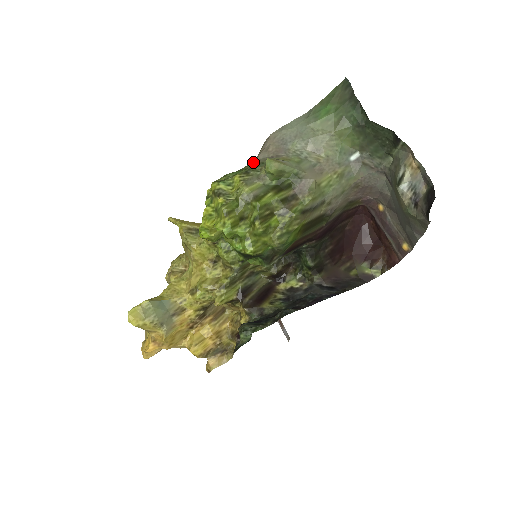
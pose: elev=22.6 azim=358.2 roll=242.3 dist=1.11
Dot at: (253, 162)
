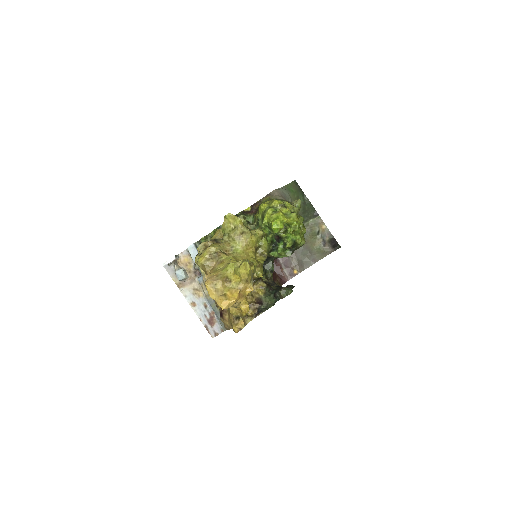
Dot at: (279, 199)
